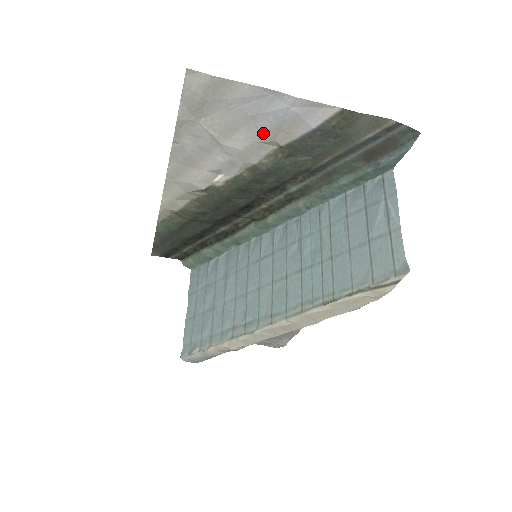
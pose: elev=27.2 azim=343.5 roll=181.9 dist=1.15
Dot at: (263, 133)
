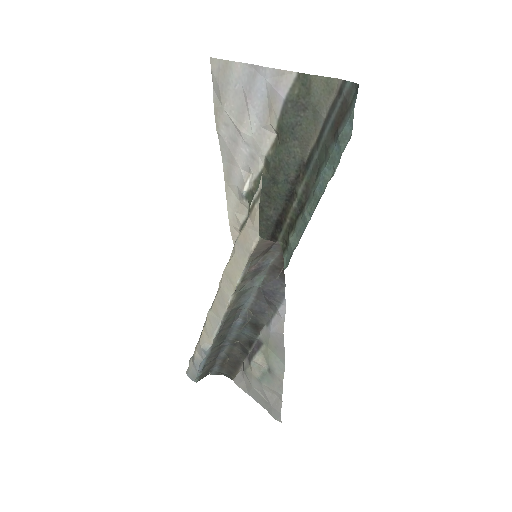
Dot at: (260, 115)
